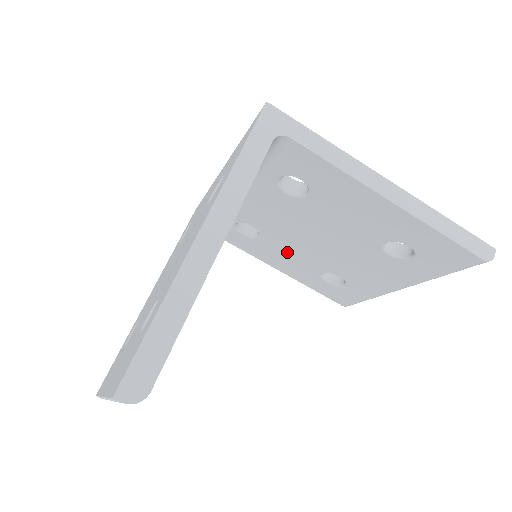
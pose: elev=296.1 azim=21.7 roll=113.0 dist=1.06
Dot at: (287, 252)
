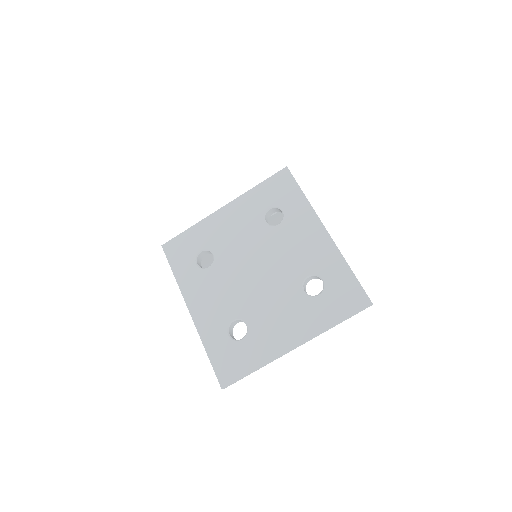
Dot at: occluded
